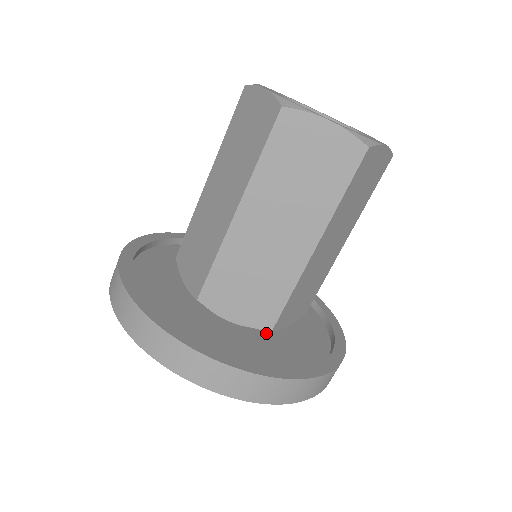
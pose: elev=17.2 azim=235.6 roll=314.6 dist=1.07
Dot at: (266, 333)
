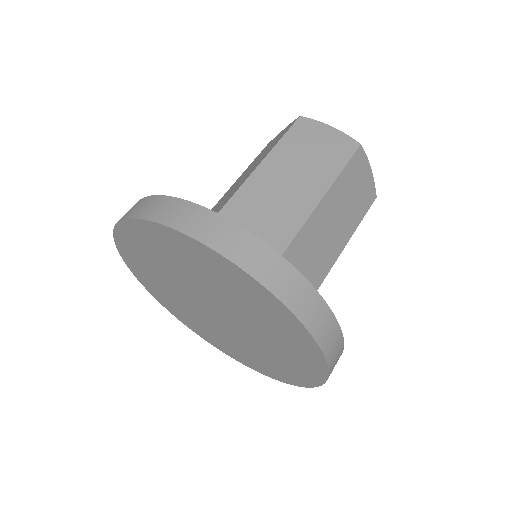
Dot at: occluded
